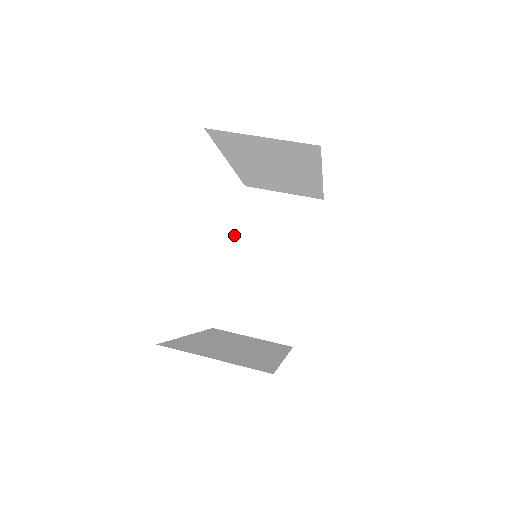
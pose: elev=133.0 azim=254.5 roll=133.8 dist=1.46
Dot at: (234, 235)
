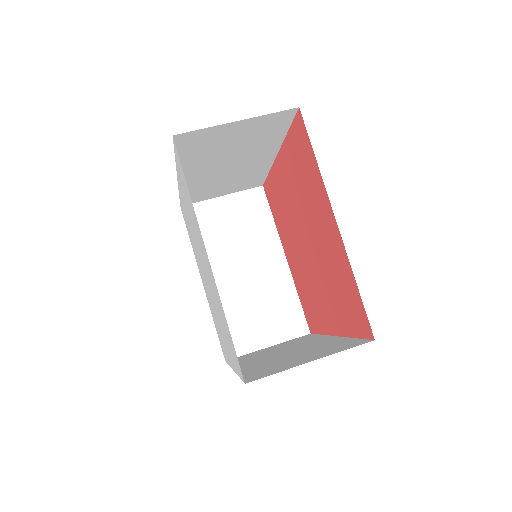
Dot at: occluded
